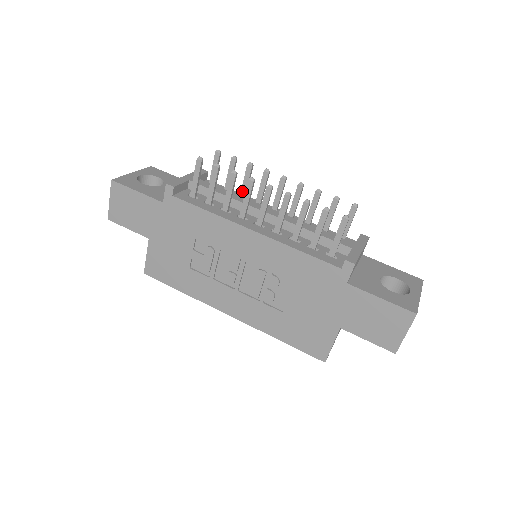
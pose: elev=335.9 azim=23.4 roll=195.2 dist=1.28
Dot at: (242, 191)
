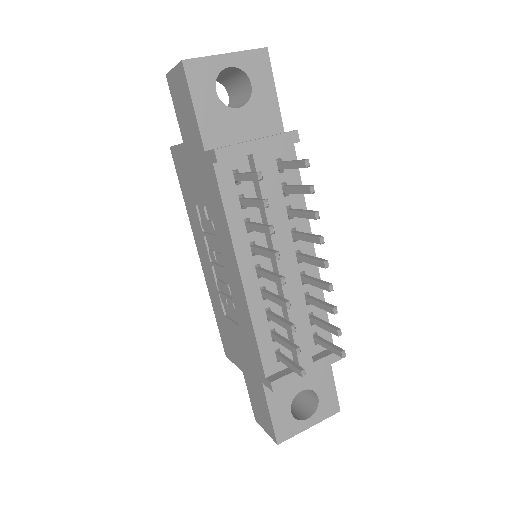
Dot at: (294, 212)
